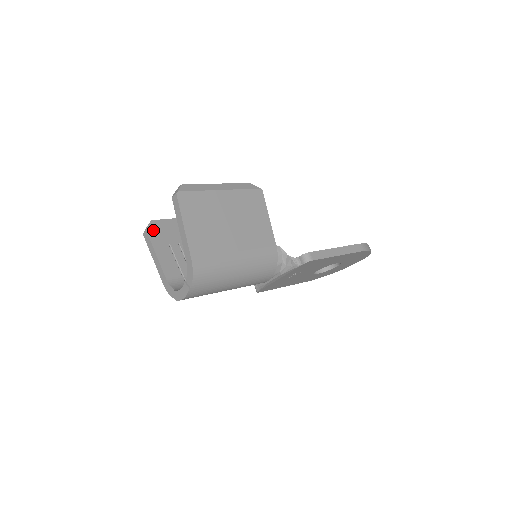
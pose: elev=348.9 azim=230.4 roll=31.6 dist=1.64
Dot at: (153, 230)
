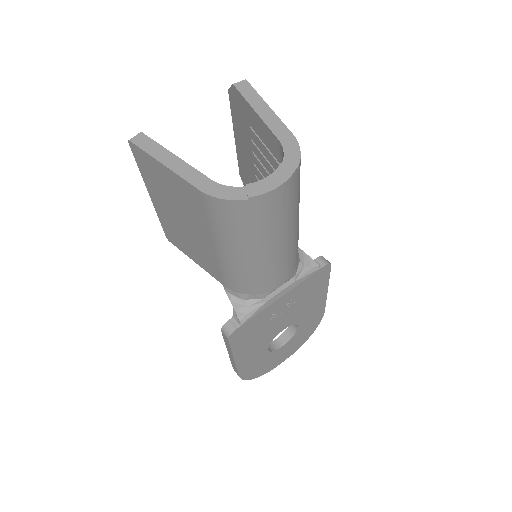
Dot at: occluded
